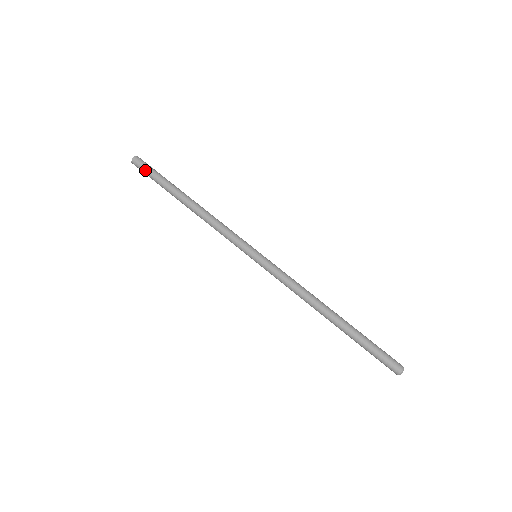
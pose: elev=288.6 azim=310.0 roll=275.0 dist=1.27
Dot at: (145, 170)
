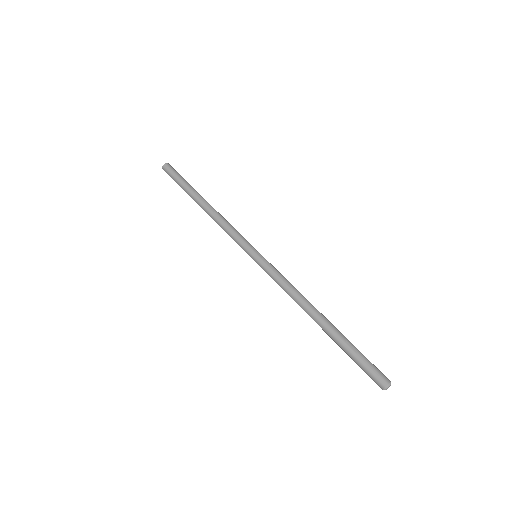
Dot at: (171, 175)
